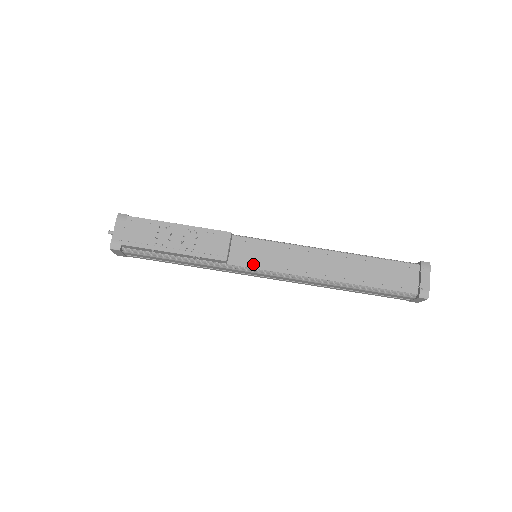
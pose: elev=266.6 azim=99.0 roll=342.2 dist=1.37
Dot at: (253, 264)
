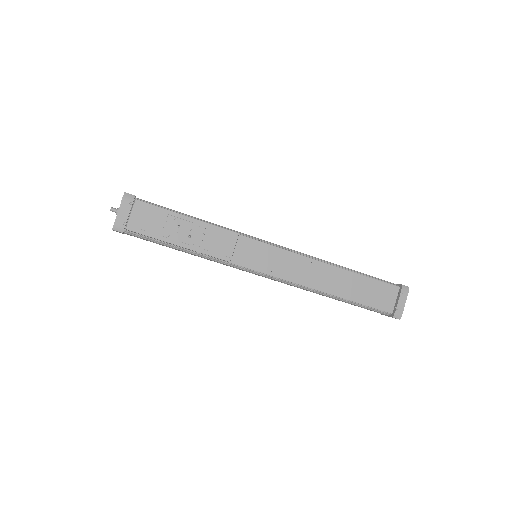
Dot at: (253, 266)
